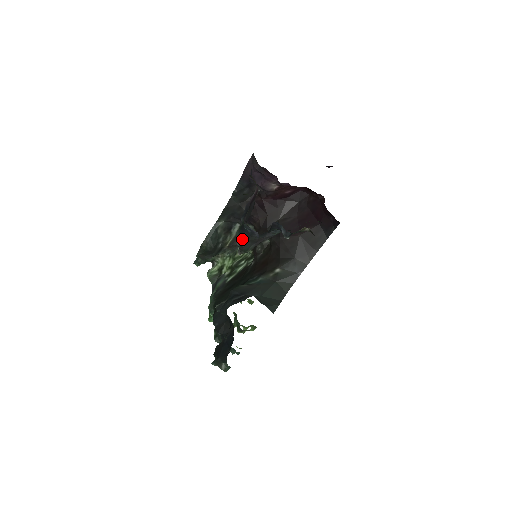
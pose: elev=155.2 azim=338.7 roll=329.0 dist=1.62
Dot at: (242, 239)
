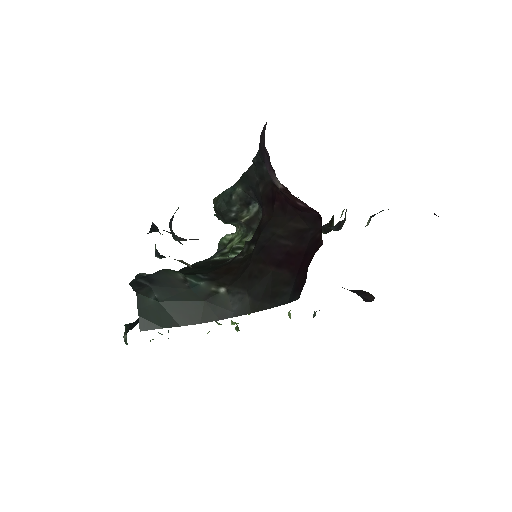
Dot at: (171, 219)
